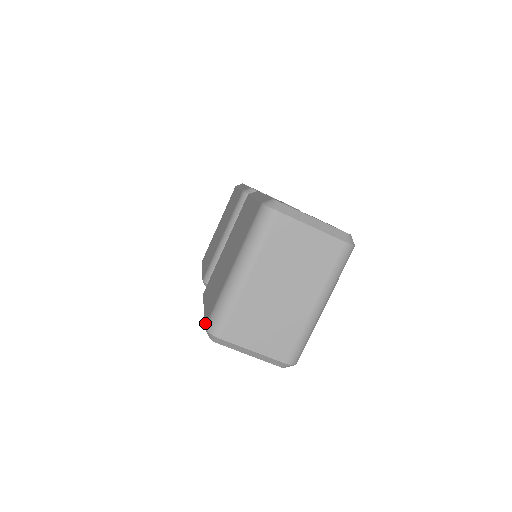
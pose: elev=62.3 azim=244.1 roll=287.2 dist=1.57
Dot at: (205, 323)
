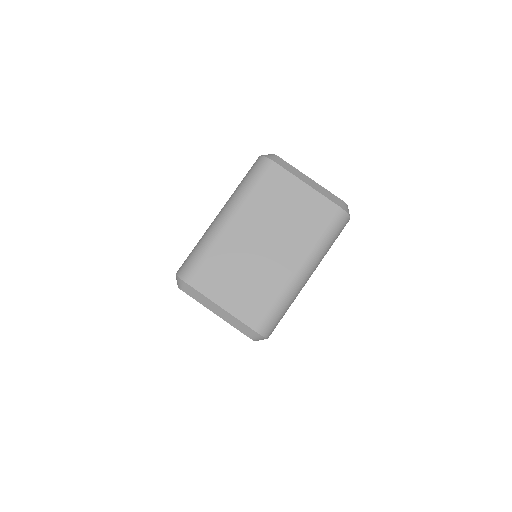
Dot at: (177, 271)
